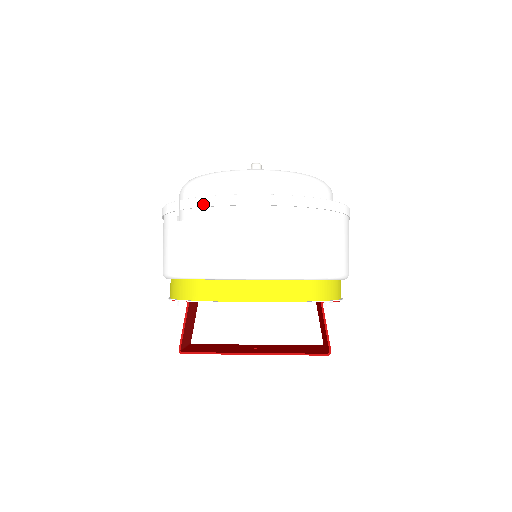
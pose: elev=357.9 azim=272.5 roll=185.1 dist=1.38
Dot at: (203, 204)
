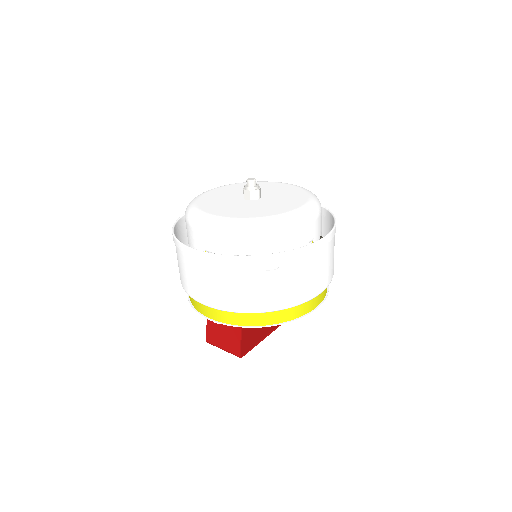
Dot at: (296, 256)
